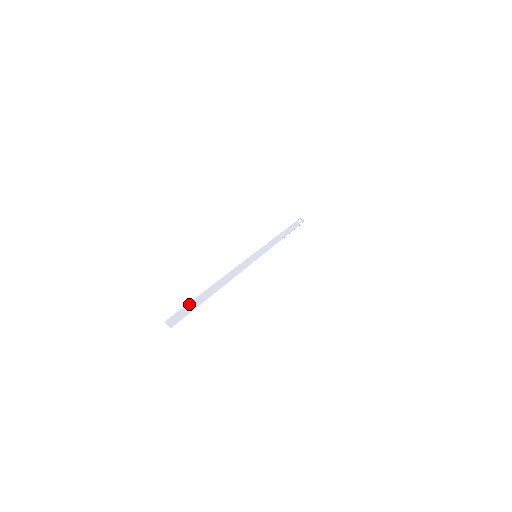
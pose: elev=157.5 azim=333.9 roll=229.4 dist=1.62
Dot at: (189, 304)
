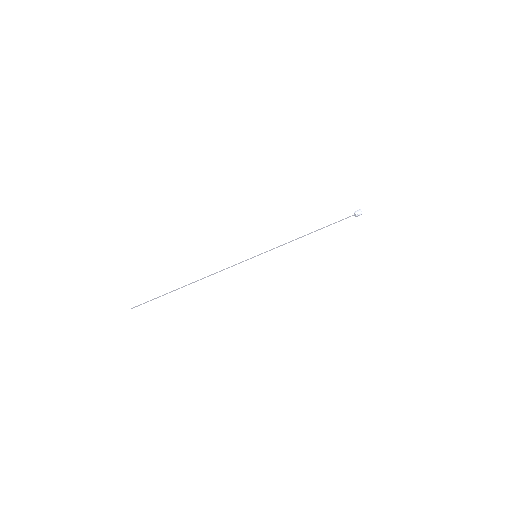
Dot at: (157, 297)
